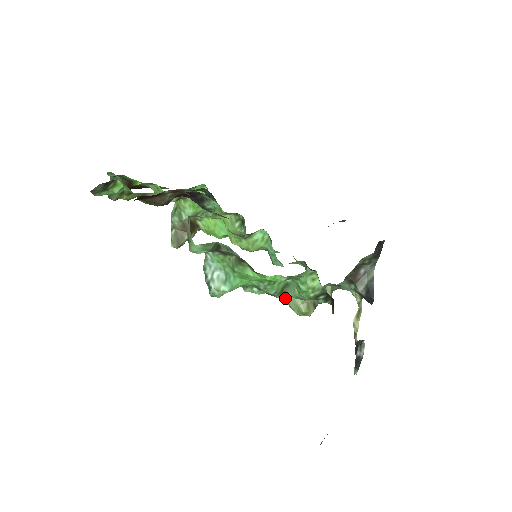
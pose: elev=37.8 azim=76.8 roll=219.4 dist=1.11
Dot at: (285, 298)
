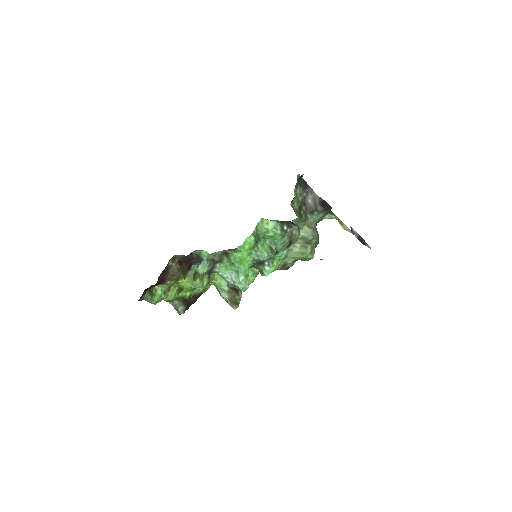
Dot at: (290, 257)
